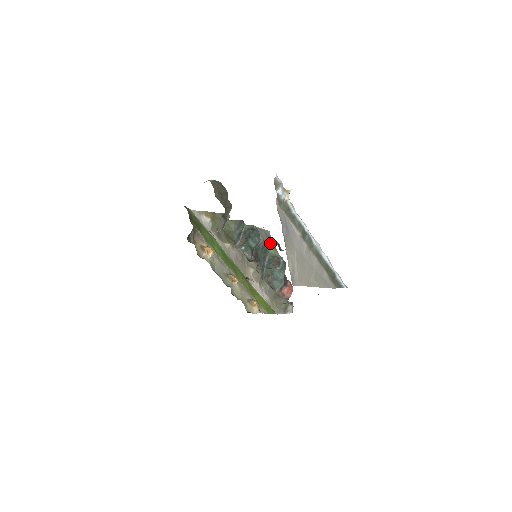
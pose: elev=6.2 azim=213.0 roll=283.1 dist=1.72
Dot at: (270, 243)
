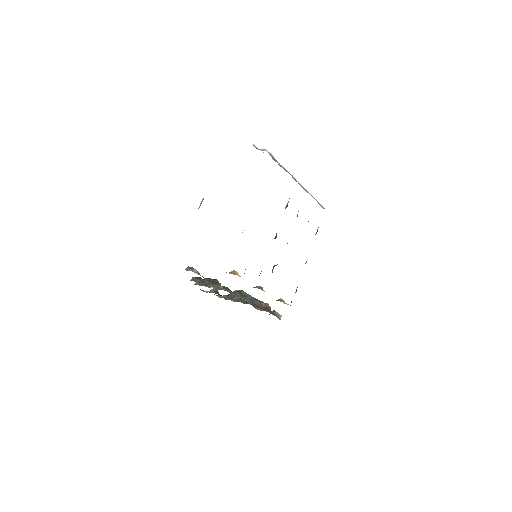
Dot at: occluded
